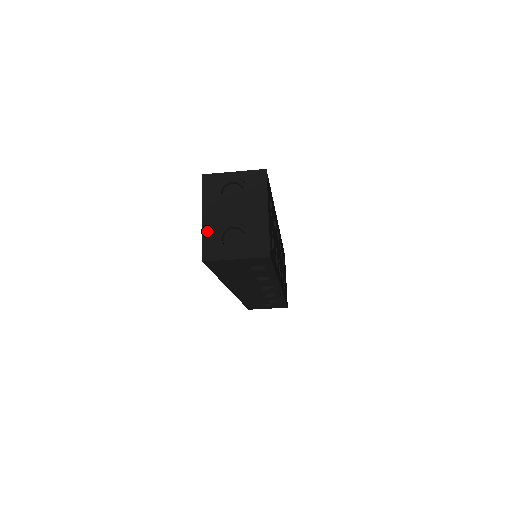
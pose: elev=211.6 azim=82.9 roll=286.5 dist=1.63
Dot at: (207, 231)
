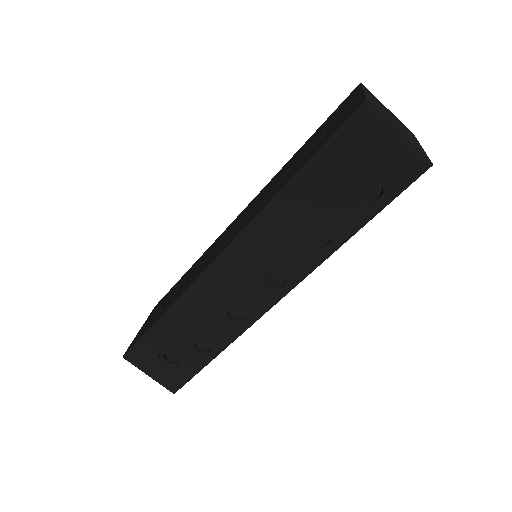
Dot at: (369, 97)
